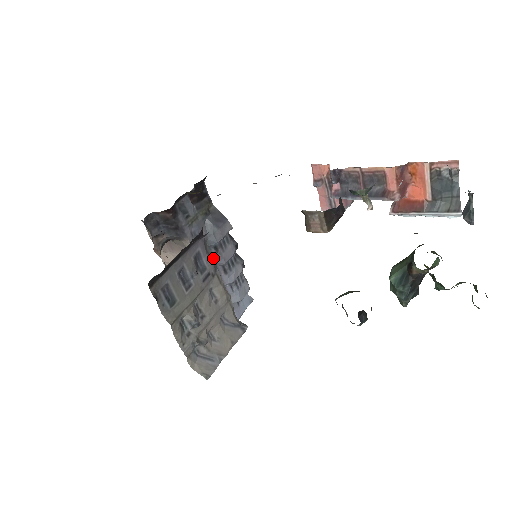
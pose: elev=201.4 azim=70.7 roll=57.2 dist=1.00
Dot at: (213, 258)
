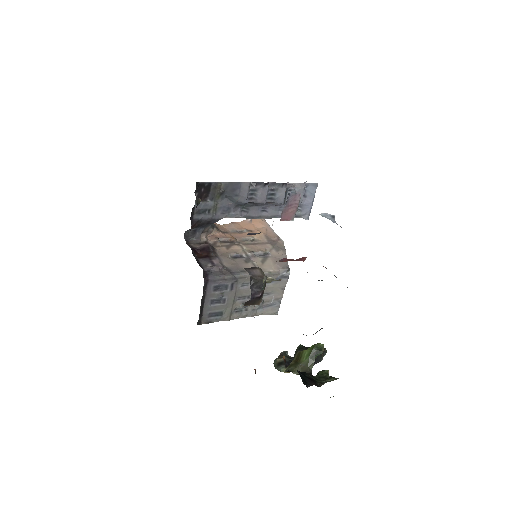
Dot at: (228, 276)
